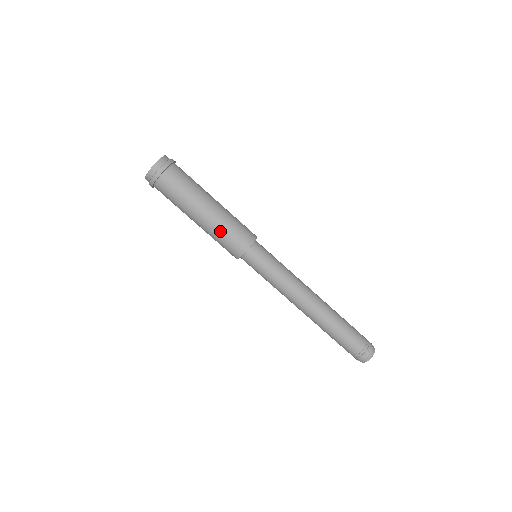
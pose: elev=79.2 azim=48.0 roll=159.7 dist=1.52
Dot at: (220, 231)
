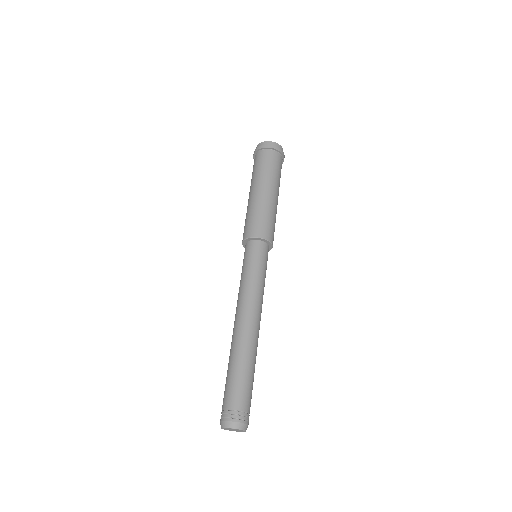
Dot at: (250, 211)
